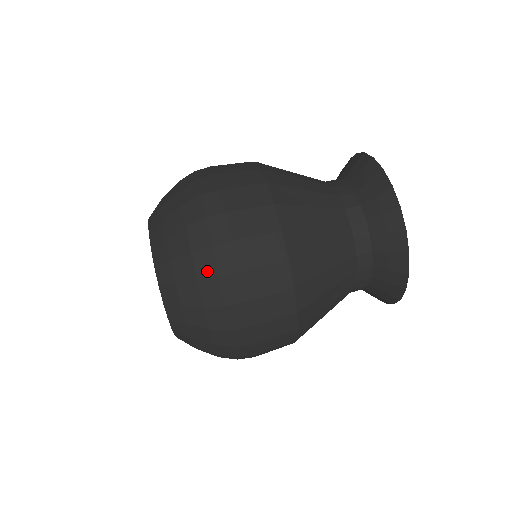
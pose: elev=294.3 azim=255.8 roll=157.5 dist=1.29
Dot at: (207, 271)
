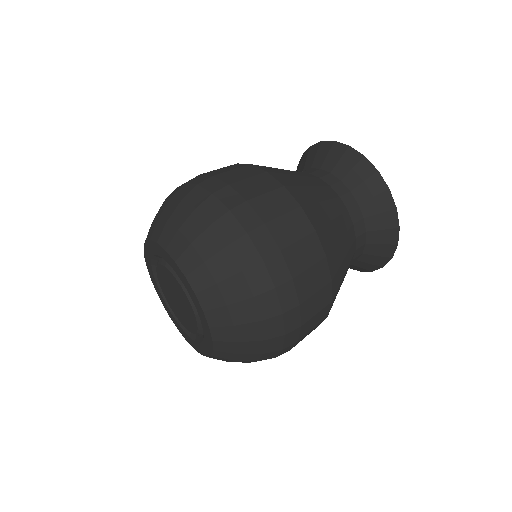
Dot at: (262, 285)
